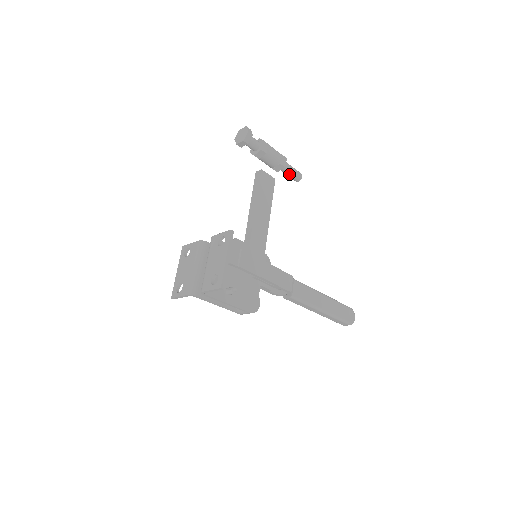
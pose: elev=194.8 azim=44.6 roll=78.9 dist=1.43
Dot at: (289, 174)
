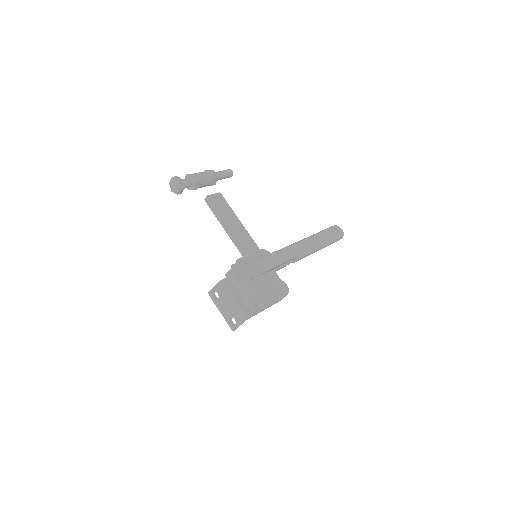
Dot at: (223, 178)
